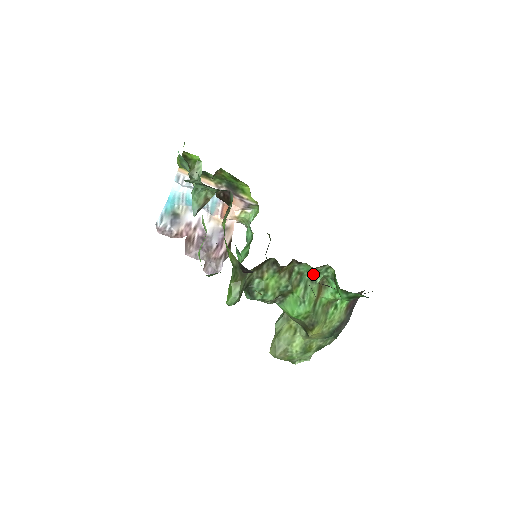
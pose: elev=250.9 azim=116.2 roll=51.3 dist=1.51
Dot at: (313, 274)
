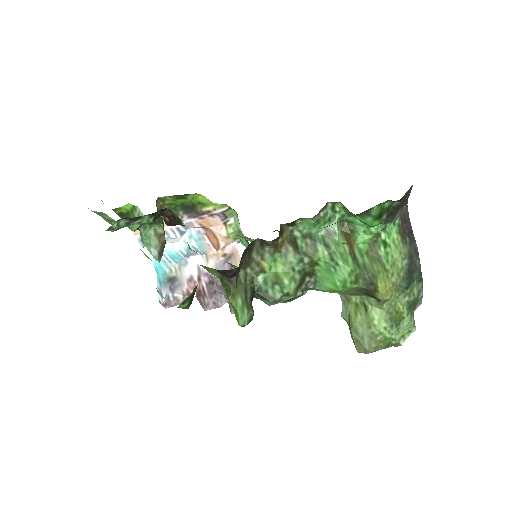
Dot at: (323, 226)
